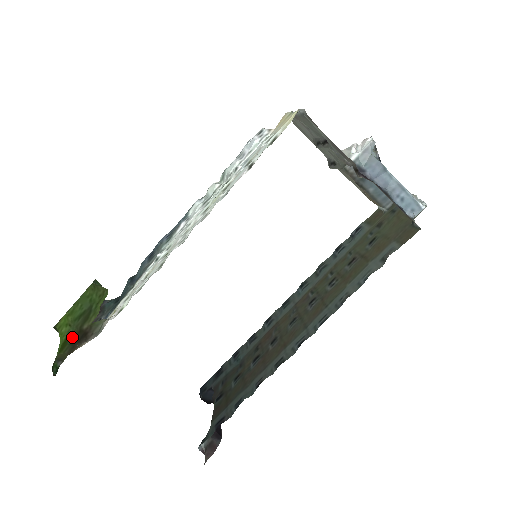
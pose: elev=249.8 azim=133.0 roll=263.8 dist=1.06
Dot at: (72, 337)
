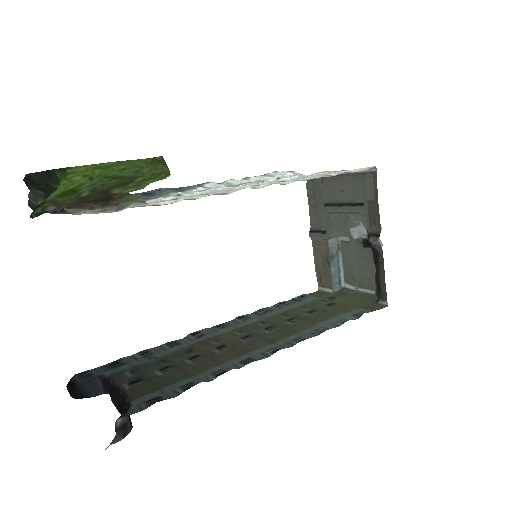
Dot at: (89, 191)
